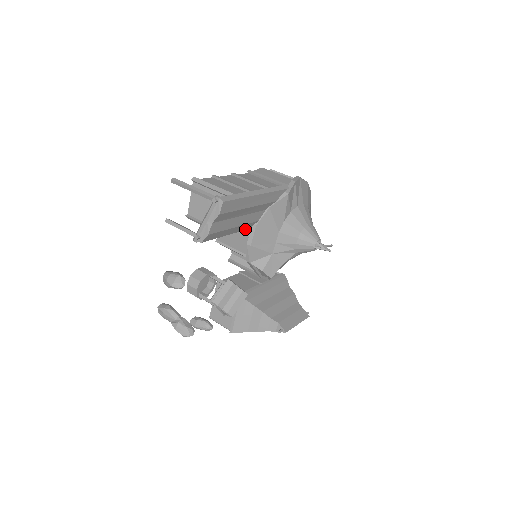
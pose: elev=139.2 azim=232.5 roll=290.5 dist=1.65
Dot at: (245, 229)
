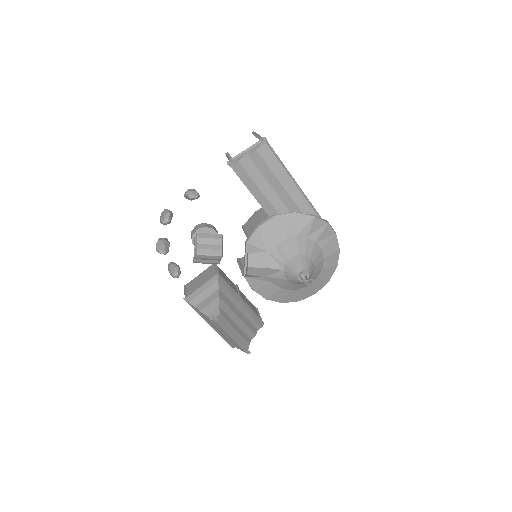
Dot at: (265, 210)
